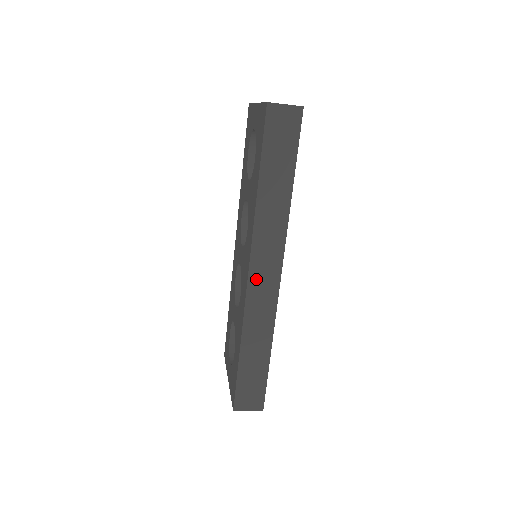
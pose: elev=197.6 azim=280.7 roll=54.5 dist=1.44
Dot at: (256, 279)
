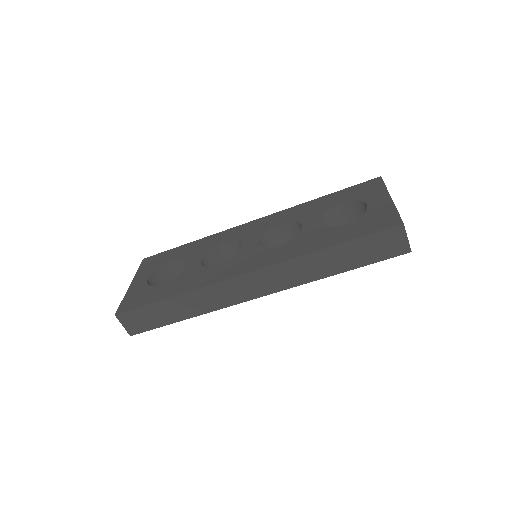
Dot at: (245, 281)
